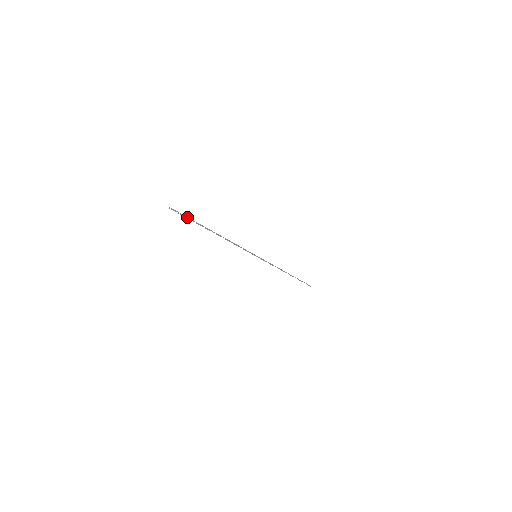
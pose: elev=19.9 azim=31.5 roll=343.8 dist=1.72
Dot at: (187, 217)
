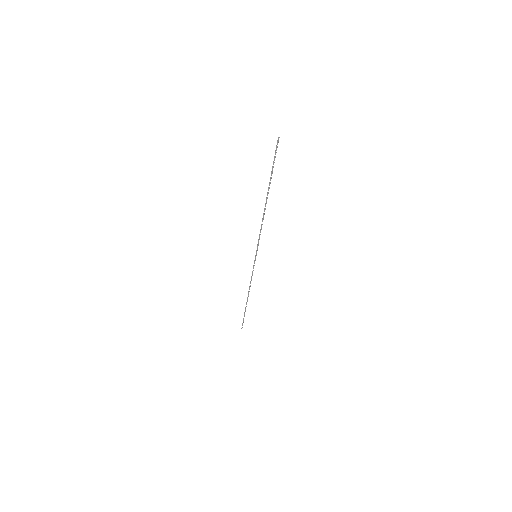
Dot at: (274, 162)
